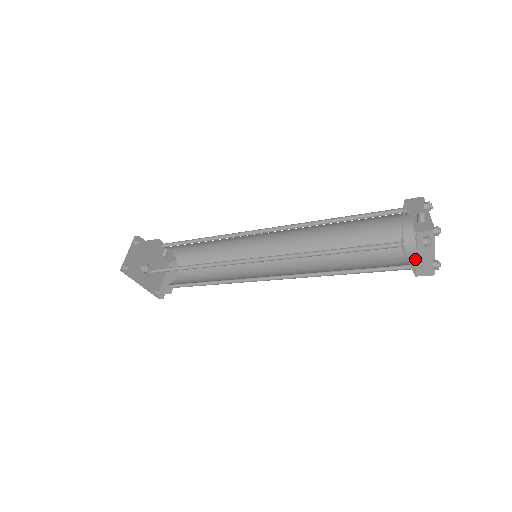
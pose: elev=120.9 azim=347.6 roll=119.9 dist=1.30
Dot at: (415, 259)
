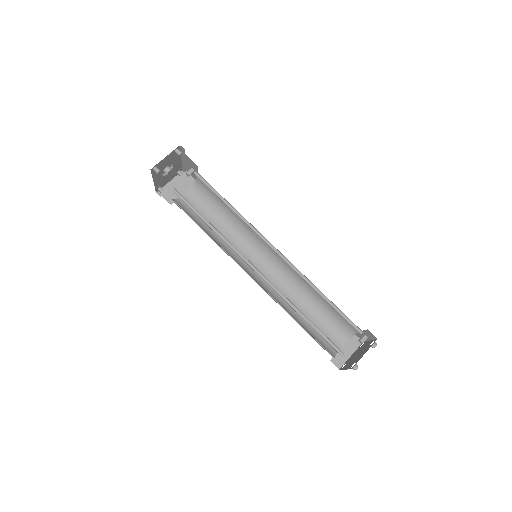
Dot at: occluded
